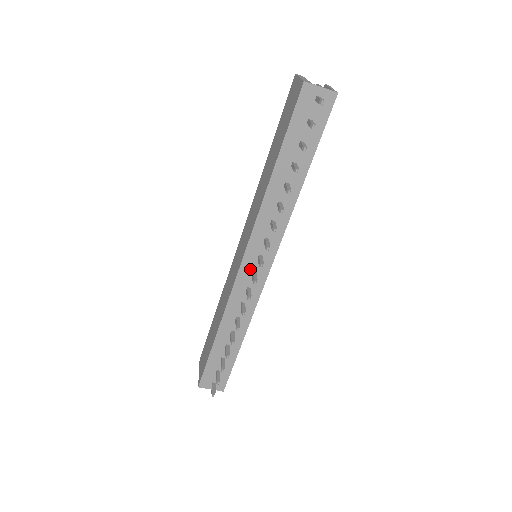
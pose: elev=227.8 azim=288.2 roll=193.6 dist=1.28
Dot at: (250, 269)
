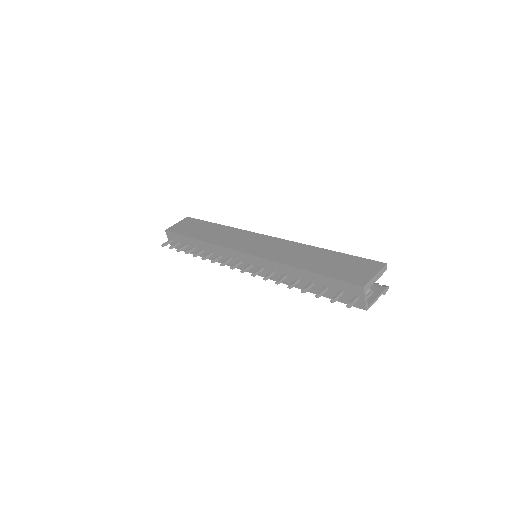
Dot at: (242, 258)
